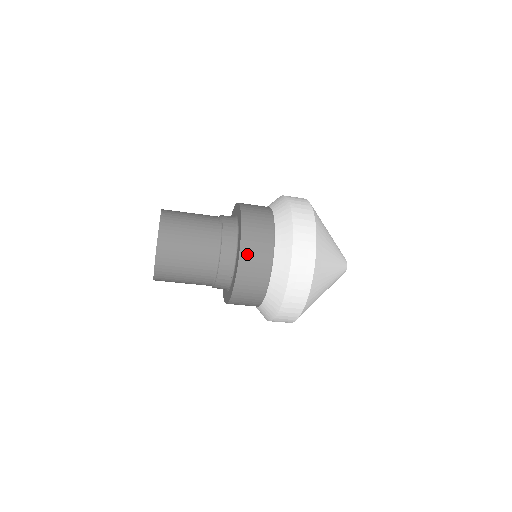
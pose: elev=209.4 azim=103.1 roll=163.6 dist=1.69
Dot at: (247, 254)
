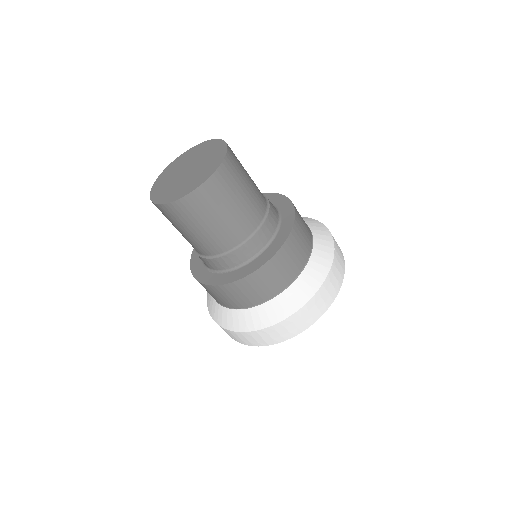
Dot at: (276, 264)
